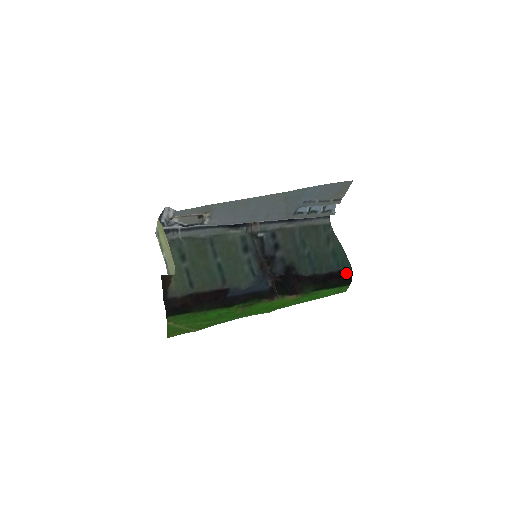
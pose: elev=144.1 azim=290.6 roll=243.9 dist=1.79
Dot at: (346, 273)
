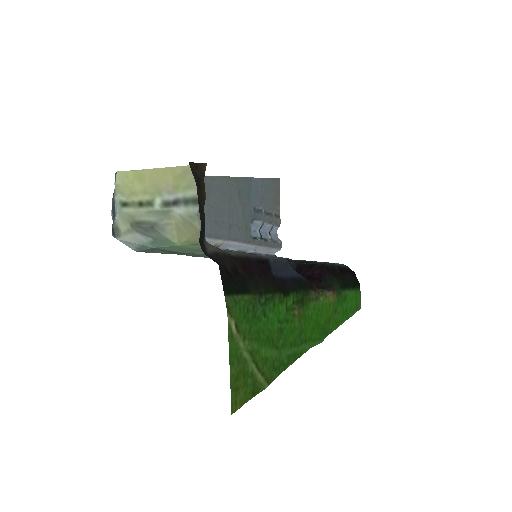
Dot at: occluded
